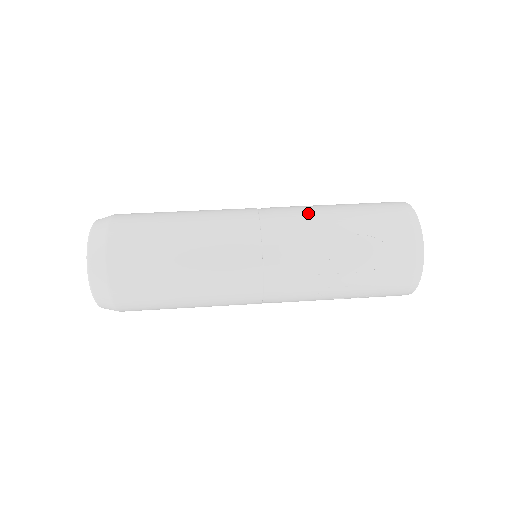
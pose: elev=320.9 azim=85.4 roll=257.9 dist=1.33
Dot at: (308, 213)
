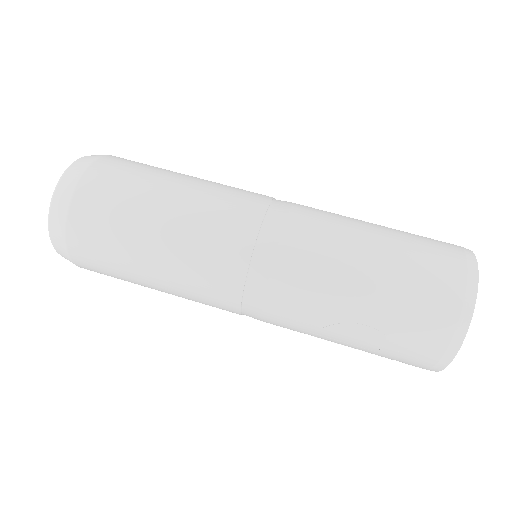
Dot at: (322, 260)
